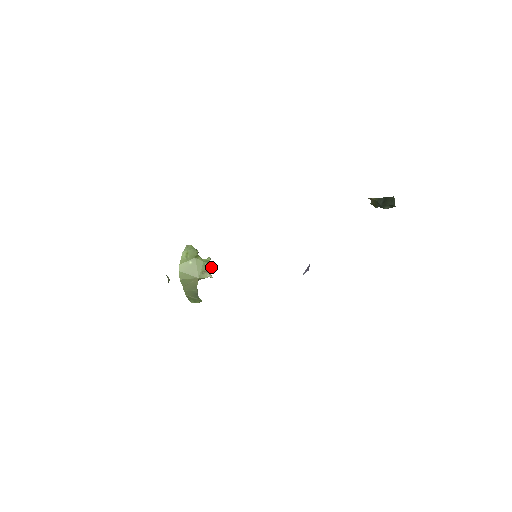
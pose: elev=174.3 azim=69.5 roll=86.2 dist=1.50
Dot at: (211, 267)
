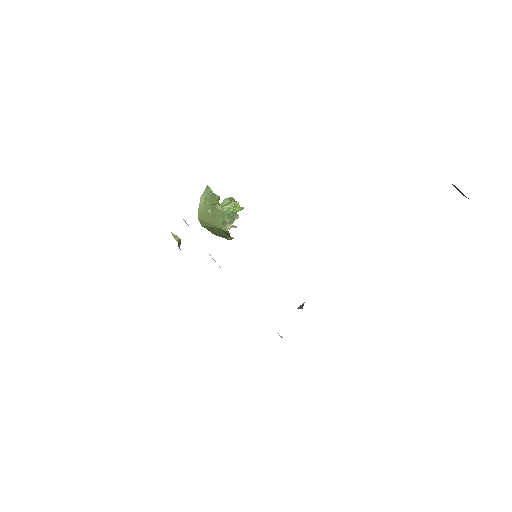
Dot at: (233, 218)
